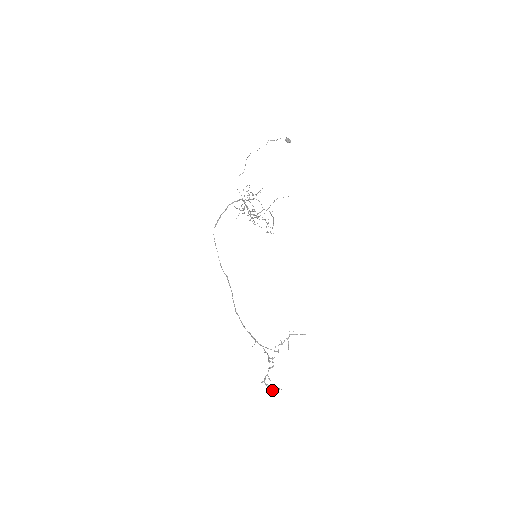
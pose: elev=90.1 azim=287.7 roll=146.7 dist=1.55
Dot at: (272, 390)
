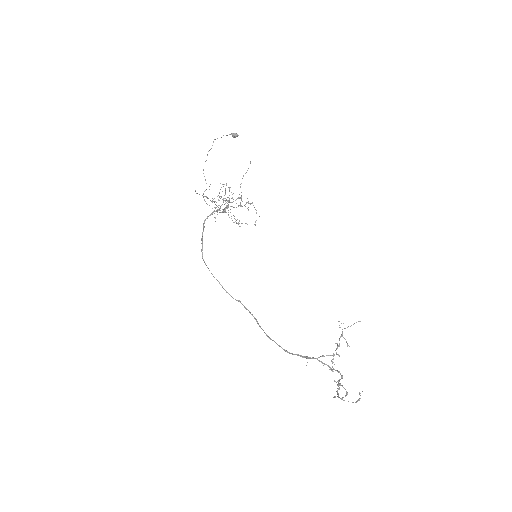
Dot at: (353, 402)
